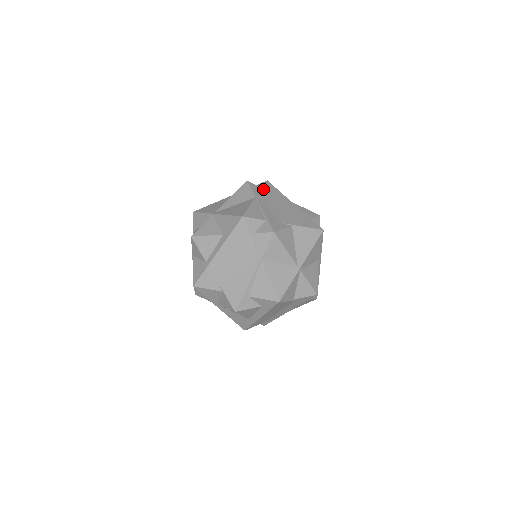
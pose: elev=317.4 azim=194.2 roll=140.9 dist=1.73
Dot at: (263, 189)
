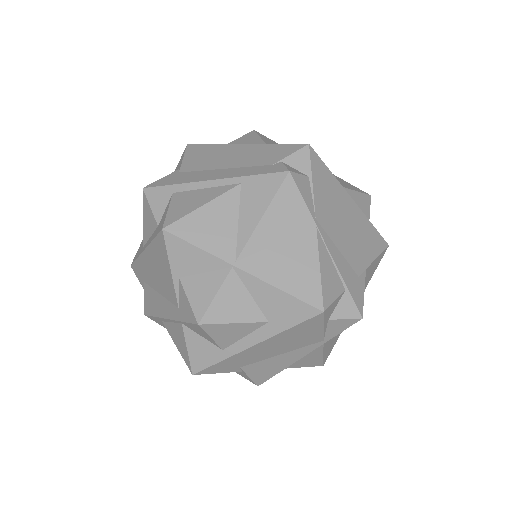
Dot at: (315, 185)
